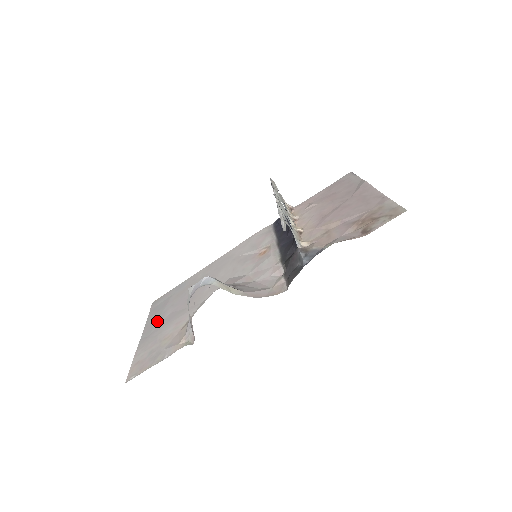
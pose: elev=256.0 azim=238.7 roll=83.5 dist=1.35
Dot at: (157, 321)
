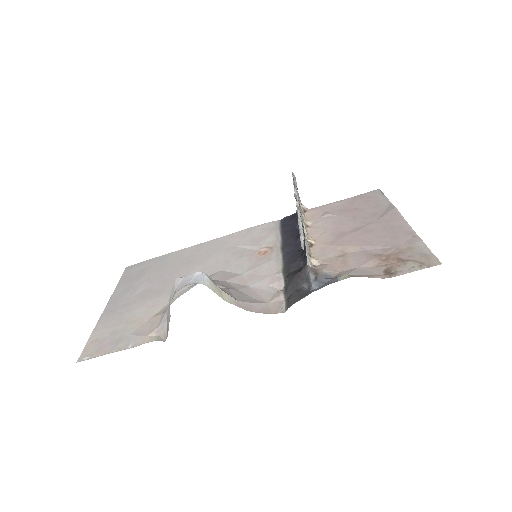
Dot at: (127, 294)
